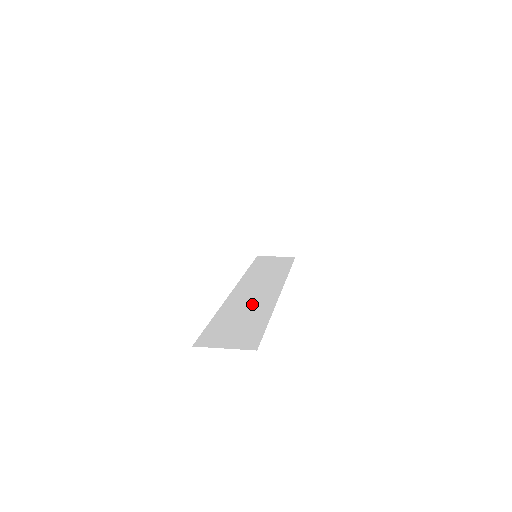
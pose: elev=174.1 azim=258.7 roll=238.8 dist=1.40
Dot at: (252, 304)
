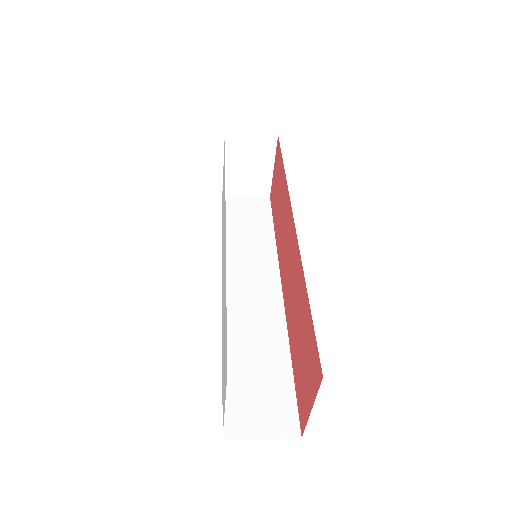
Dot at: (259, 324)
